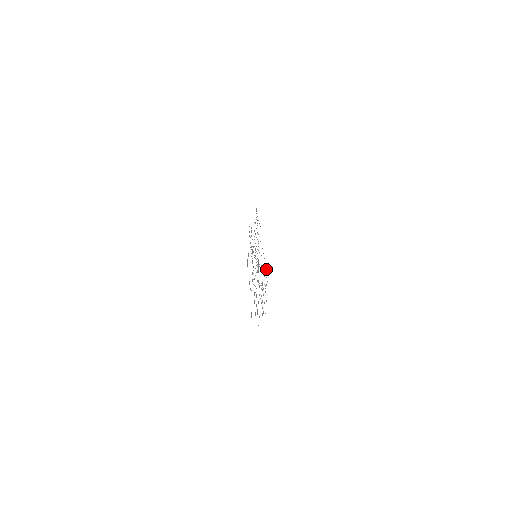
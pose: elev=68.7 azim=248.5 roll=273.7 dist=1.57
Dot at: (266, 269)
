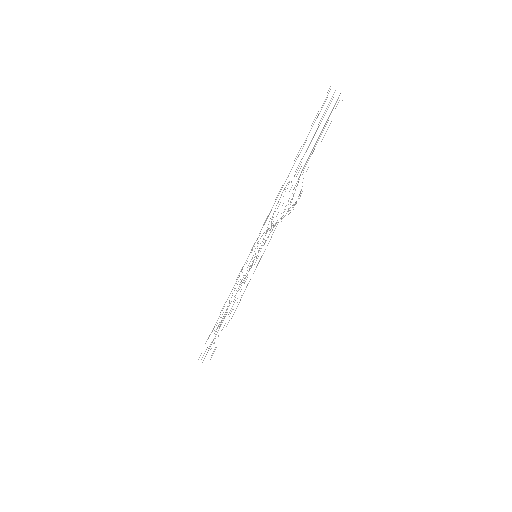
Dot at: occluded
